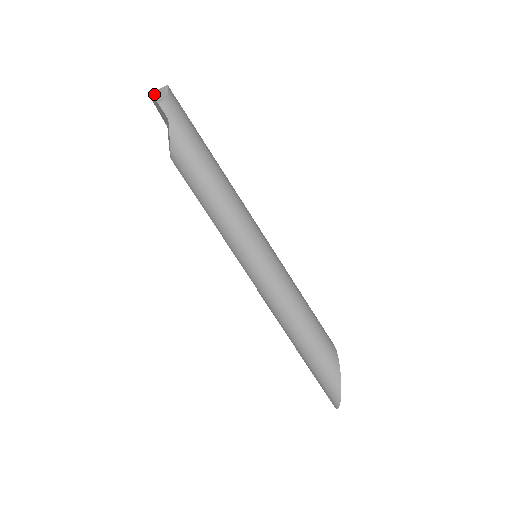
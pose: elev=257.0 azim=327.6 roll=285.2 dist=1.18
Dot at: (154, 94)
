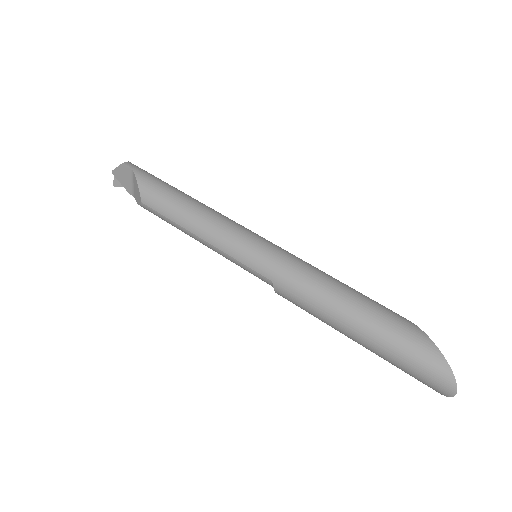
Dot at: (117, 168)
